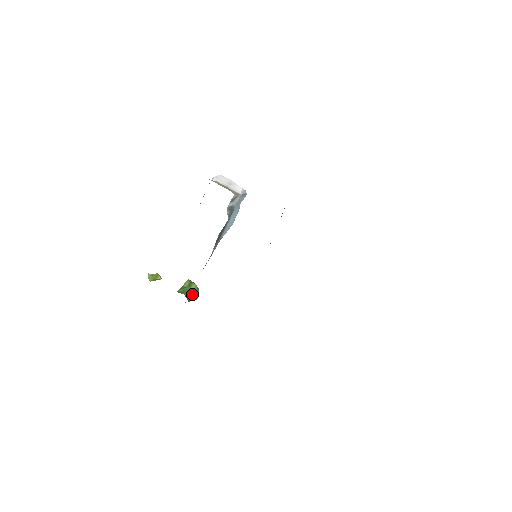
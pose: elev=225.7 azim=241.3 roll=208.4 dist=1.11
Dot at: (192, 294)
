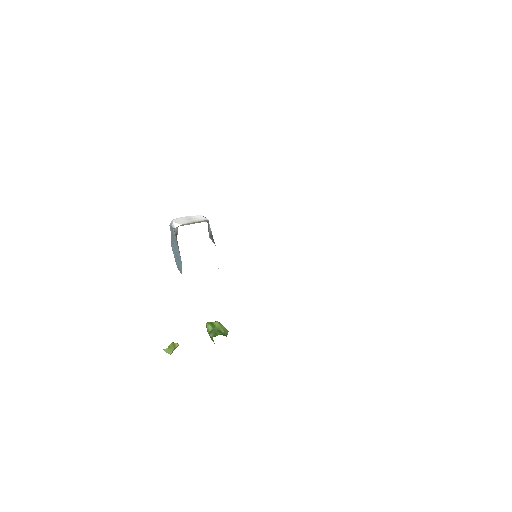
Dot at: (222, 330)
